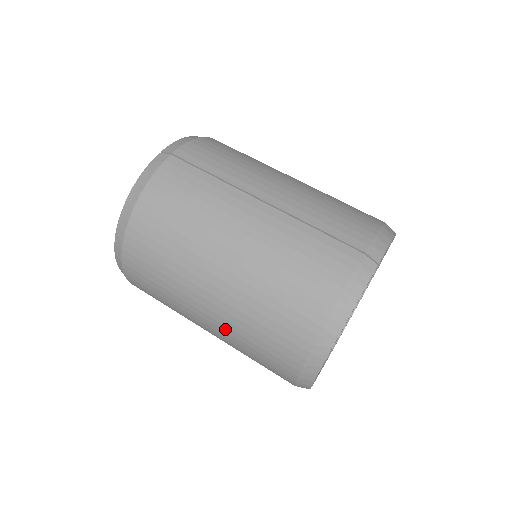
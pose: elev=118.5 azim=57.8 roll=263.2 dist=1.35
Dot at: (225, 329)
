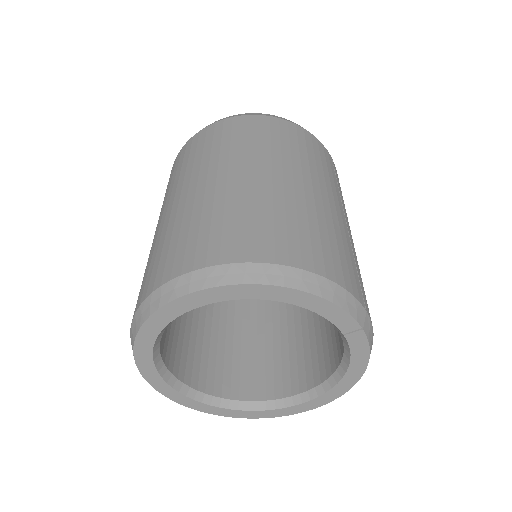
Dot at: (209, 196)
